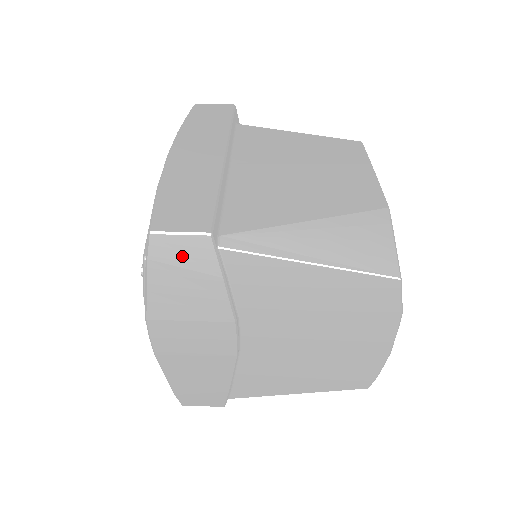
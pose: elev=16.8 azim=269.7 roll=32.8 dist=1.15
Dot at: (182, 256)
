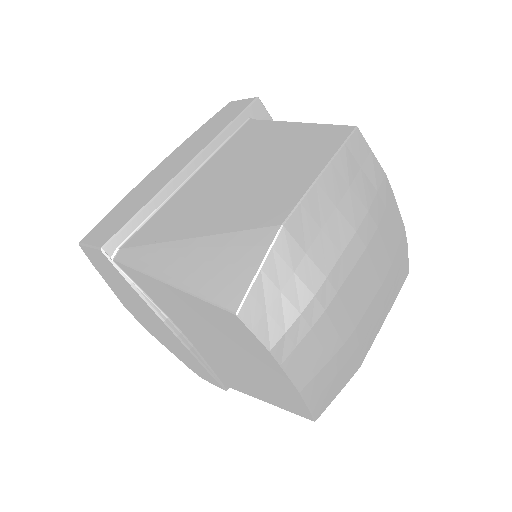
Dot at: (101, 263)
